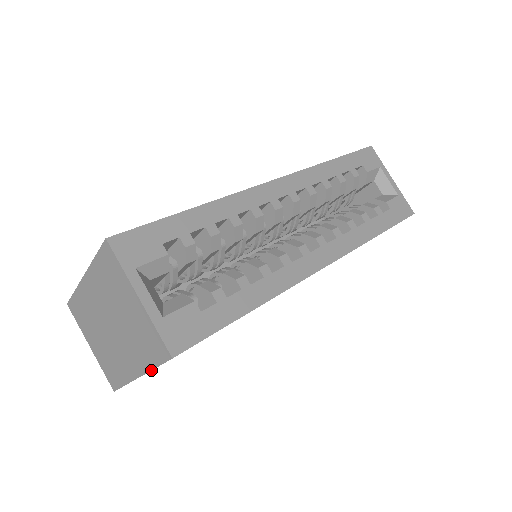
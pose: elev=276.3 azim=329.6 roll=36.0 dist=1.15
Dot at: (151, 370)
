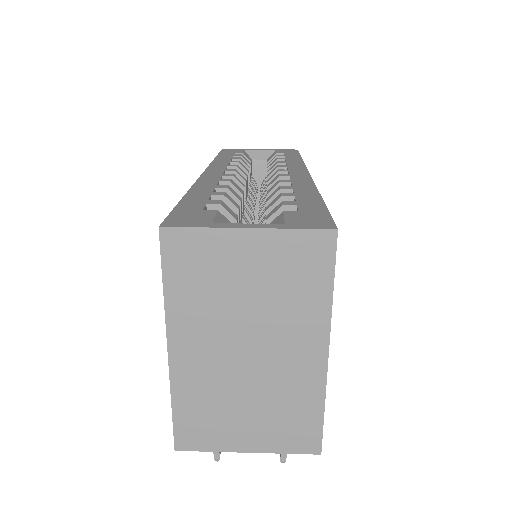
Dot at: (332, 304)
